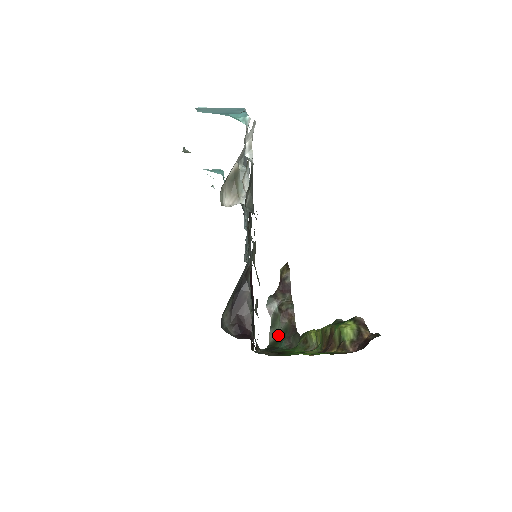
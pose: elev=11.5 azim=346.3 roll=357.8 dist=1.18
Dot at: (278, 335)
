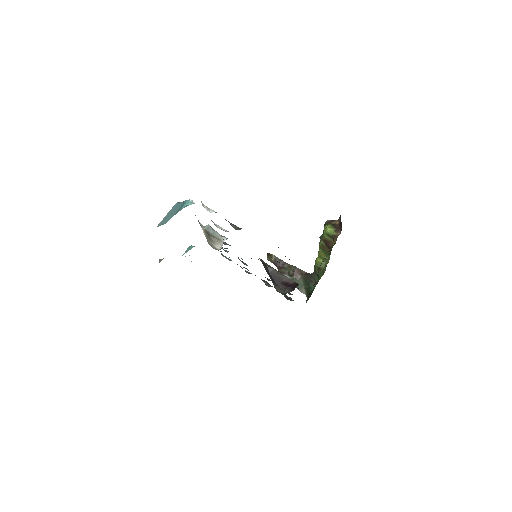
Dot at: (305, 287)
